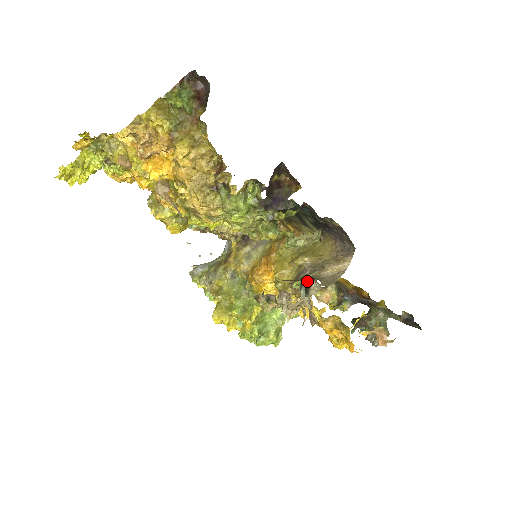
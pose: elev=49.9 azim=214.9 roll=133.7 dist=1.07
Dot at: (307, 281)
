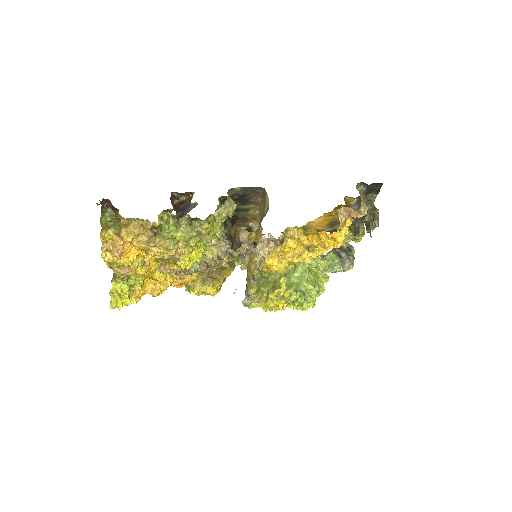
Dot at: (248, 227)
